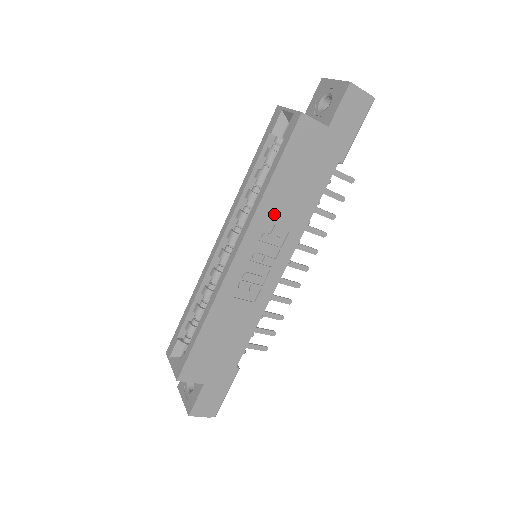
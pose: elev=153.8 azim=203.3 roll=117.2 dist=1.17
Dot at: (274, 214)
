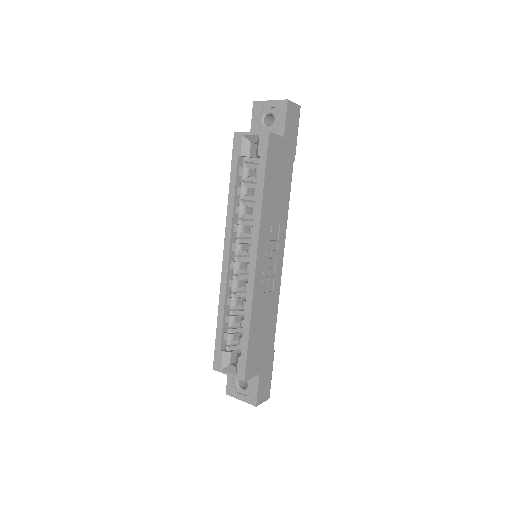
Dot at: (270, 216)
